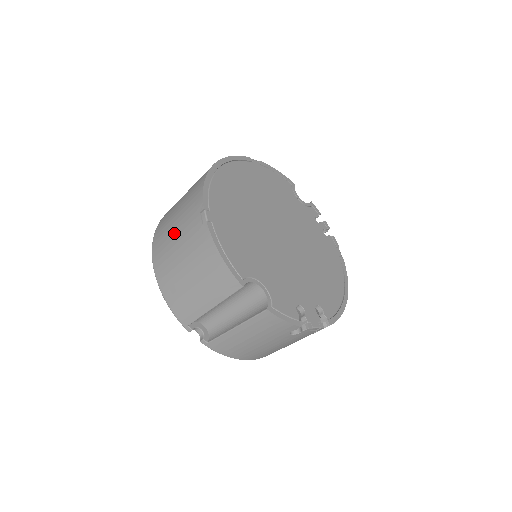
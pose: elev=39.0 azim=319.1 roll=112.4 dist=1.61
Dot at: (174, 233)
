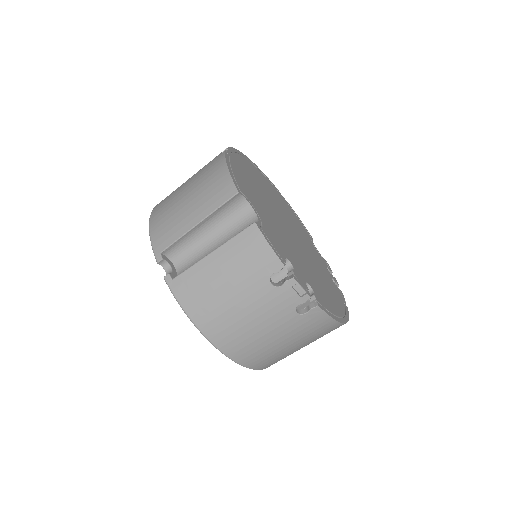
Dot at: occluded
